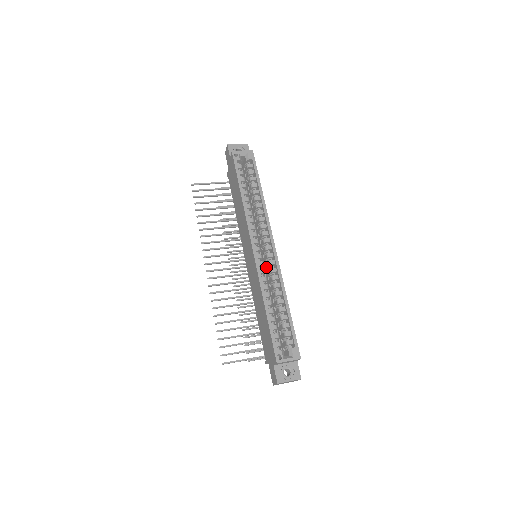
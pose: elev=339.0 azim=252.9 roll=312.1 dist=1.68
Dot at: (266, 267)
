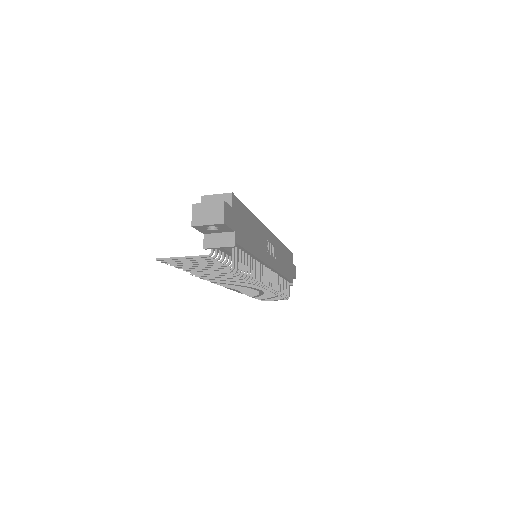
Dot at: occluded
